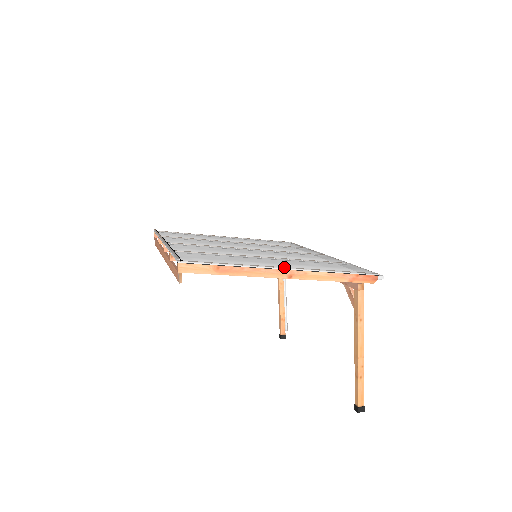
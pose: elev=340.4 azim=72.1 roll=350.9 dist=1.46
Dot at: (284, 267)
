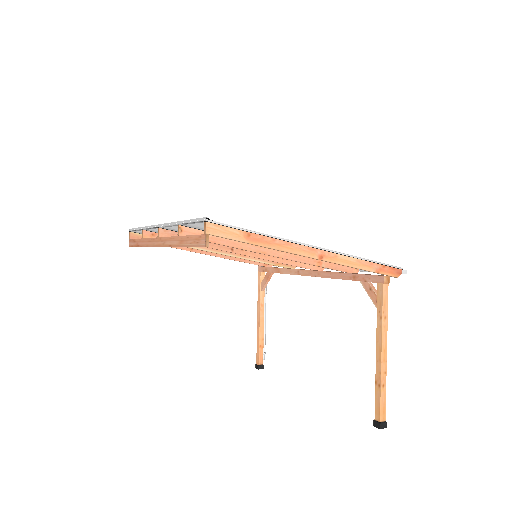
Dot at: (315, 246)
